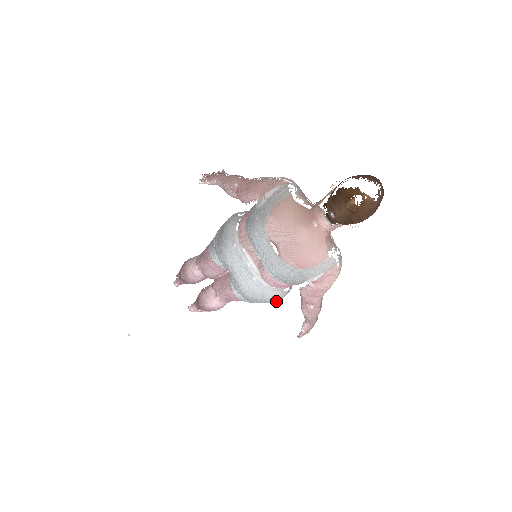
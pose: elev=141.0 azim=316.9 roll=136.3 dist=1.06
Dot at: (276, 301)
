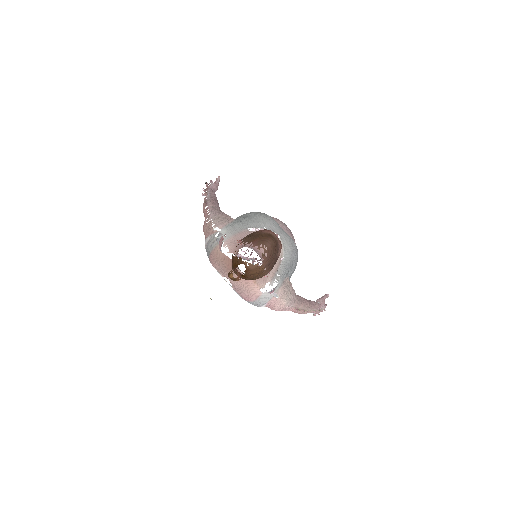
Dot at: occluded
